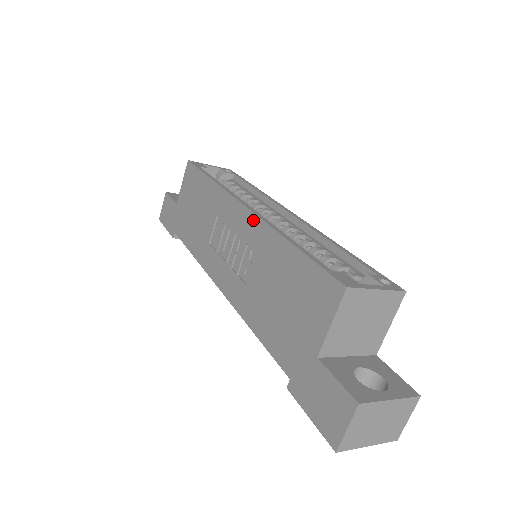
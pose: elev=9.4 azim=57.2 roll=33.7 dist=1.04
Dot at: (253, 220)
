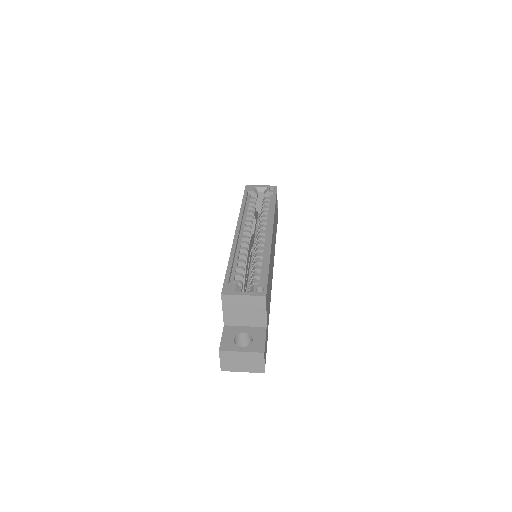
Dot at: occluded
